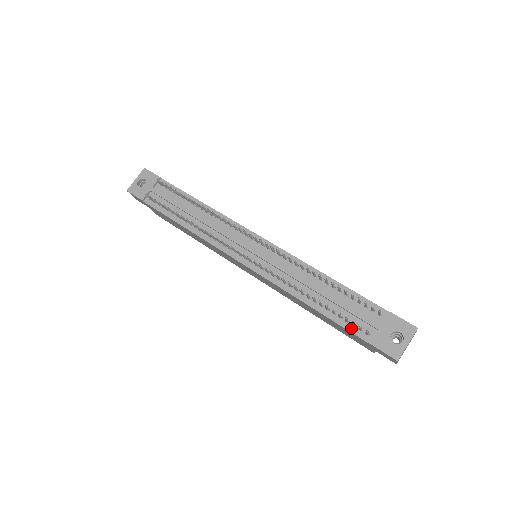
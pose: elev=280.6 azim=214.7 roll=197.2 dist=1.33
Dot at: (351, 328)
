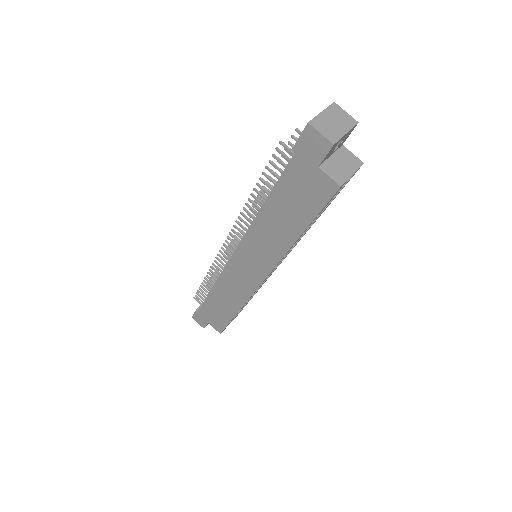
Dot at: (284, 170)
